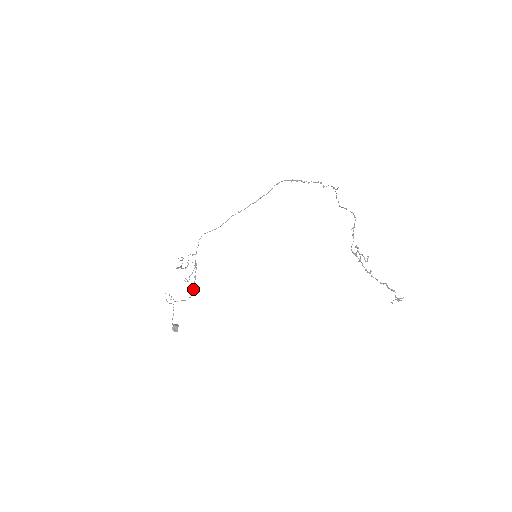
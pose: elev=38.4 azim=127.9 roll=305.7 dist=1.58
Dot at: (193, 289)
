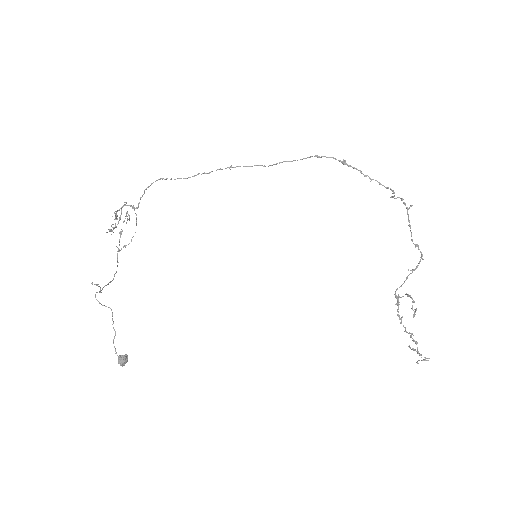
Dot at: (117, 253)
